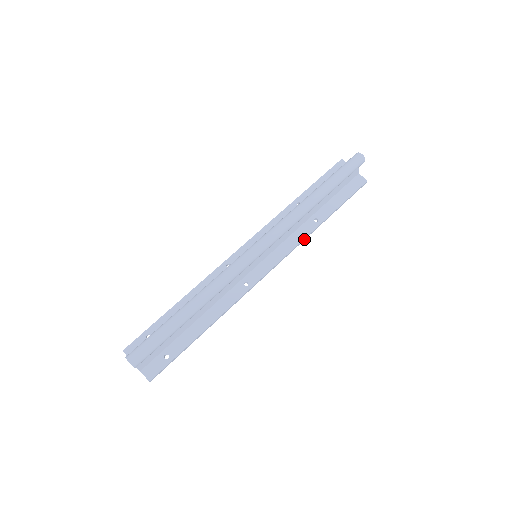
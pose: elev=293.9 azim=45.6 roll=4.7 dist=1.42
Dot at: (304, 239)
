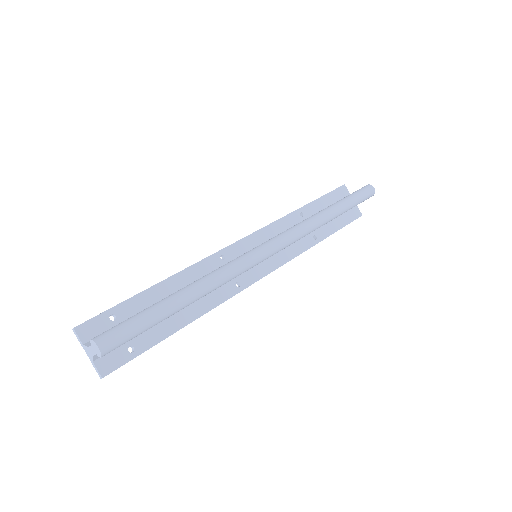
Dot at: (300, 253)
